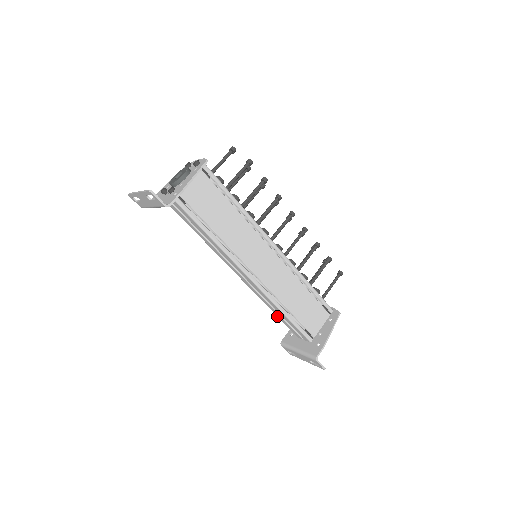
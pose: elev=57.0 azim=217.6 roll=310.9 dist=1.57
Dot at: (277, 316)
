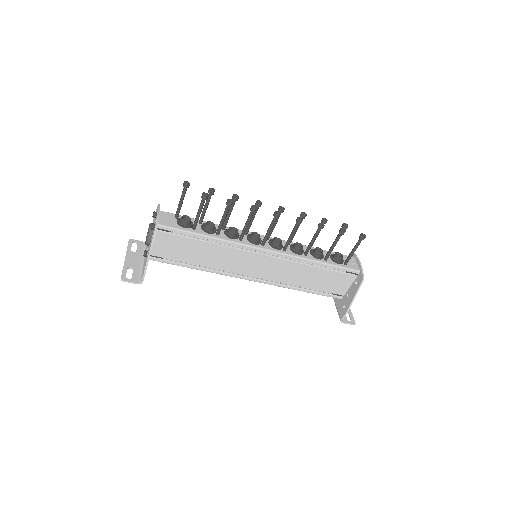
Dot at: occluded
